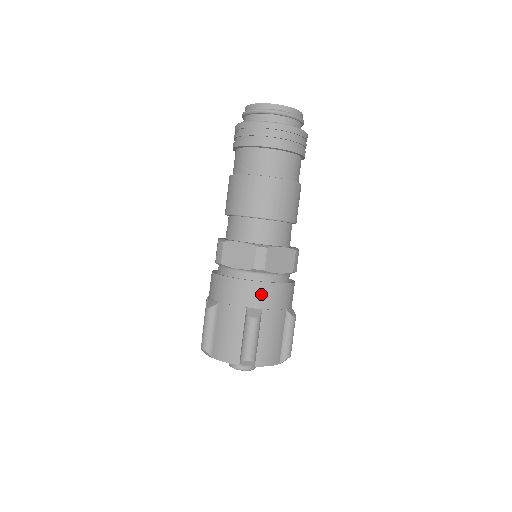
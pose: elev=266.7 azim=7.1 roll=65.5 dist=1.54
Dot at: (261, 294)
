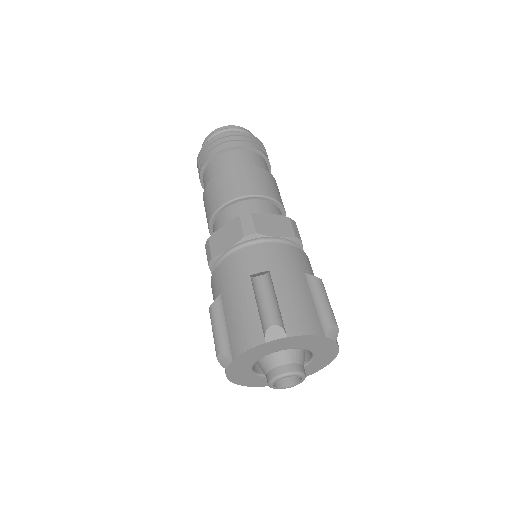
Dot at: (262, 257)
